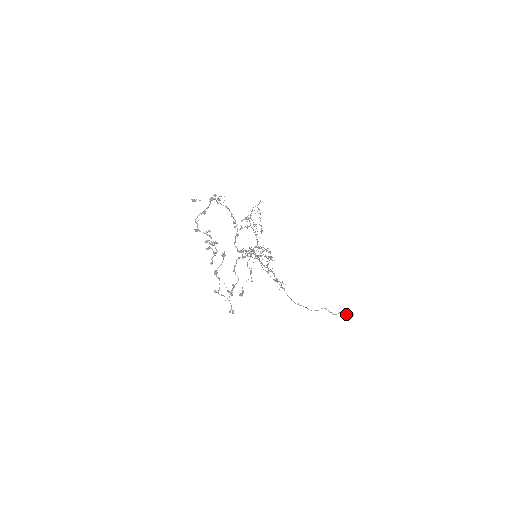
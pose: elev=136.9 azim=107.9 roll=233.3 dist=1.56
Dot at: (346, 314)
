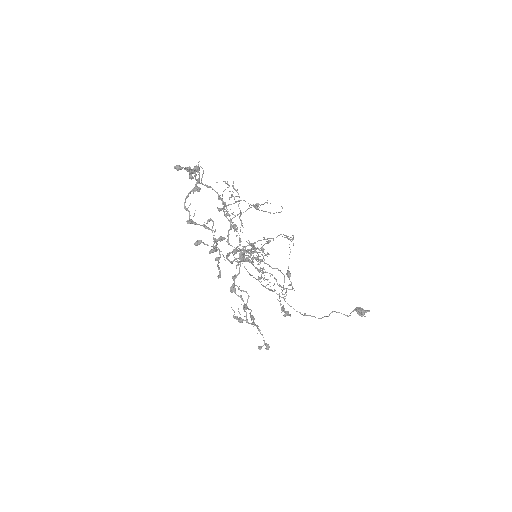
Dot at: (359, 312)
